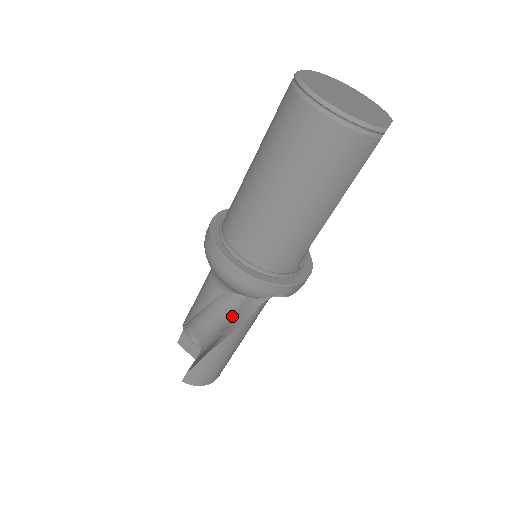
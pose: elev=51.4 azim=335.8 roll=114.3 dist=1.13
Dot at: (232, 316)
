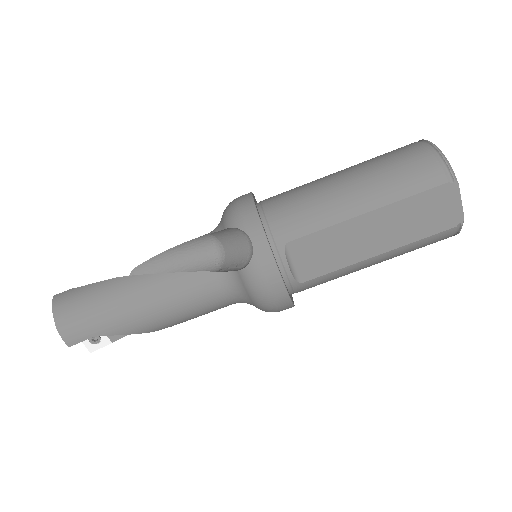
Dot at: occluded
